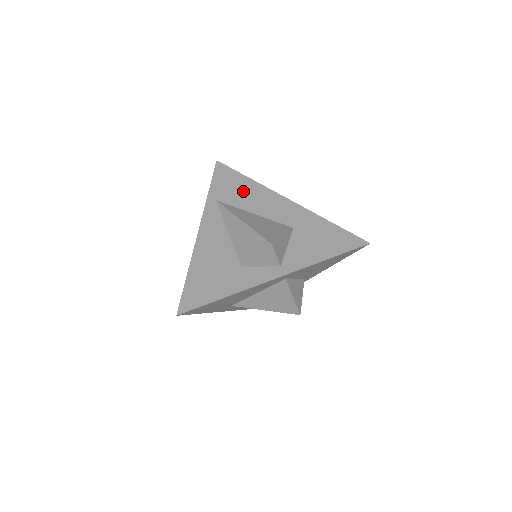
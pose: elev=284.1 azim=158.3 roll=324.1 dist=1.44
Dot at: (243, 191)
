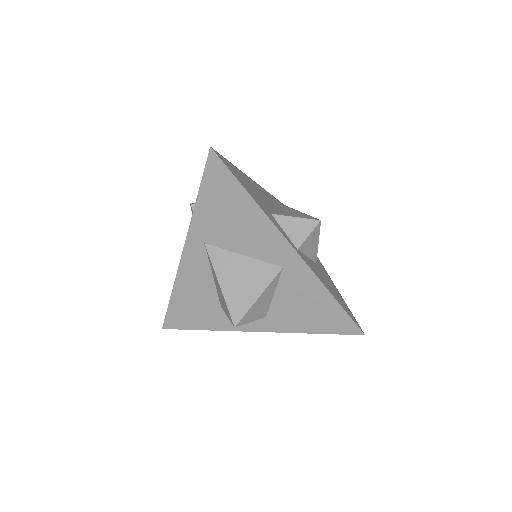
Dot at: occluded
